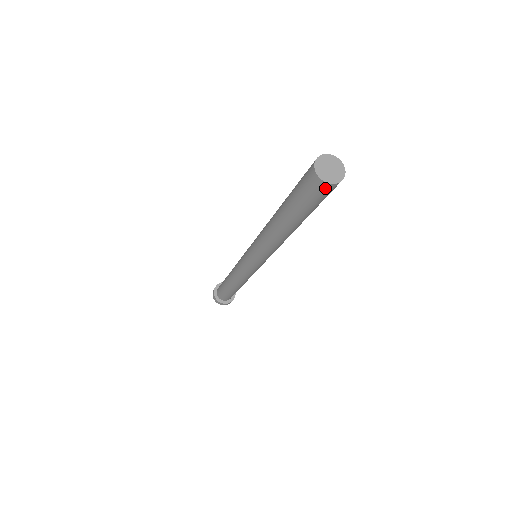
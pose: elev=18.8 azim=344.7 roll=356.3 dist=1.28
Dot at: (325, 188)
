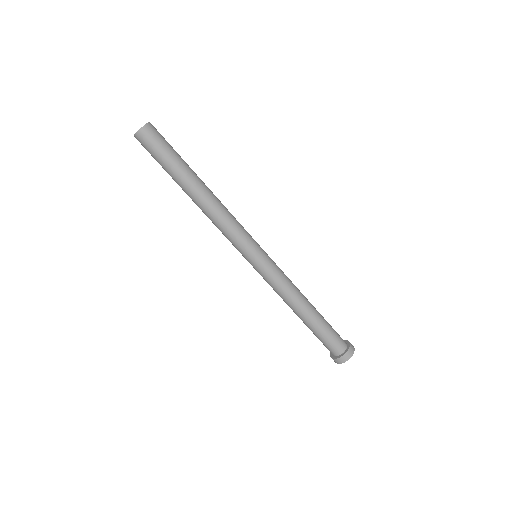
Dot at: (140, 140)
